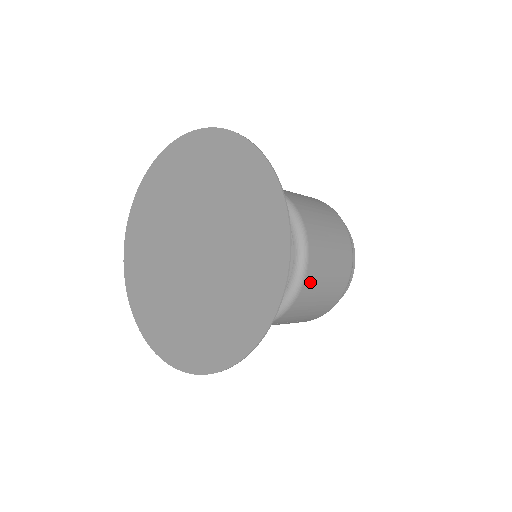
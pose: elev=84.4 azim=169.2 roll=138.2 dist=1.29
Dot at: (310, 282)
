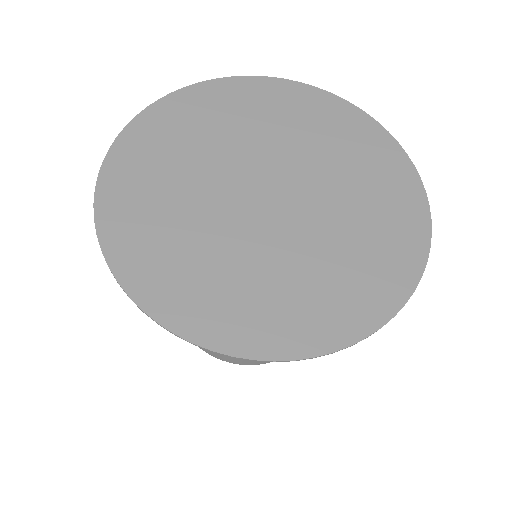
Dot at: occluded
